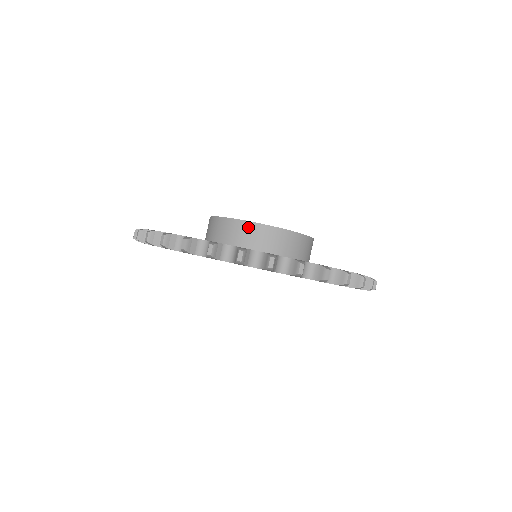
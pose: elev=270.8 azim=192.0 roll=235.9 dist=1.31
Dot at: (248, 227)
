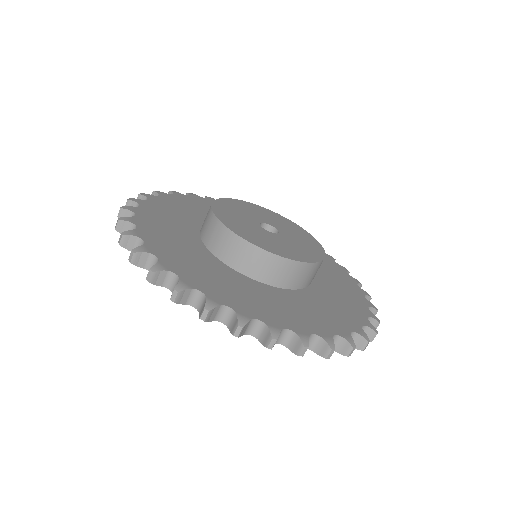
Dot at: (231, 238)
